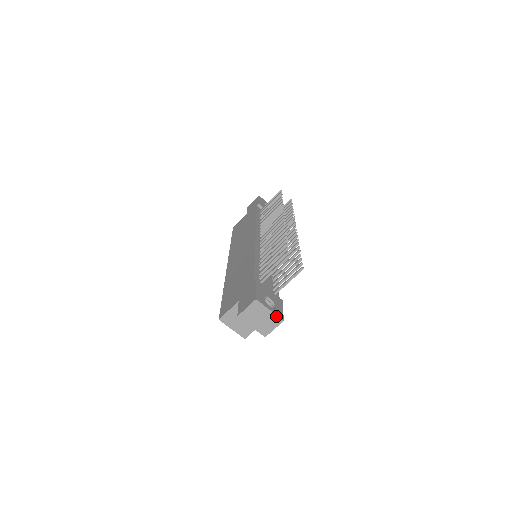
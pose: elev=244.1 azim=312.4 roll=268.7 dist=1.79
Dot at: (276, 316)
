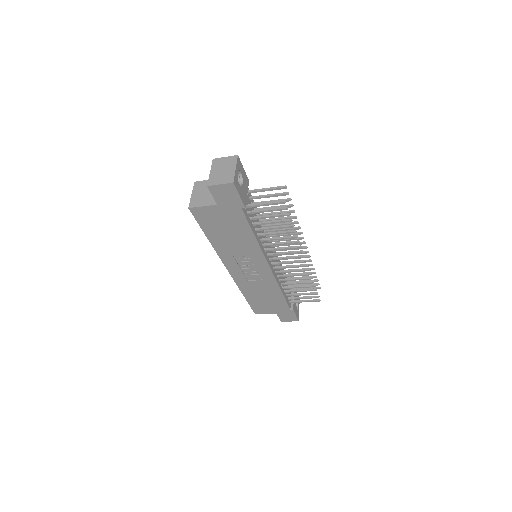
Dot at: (234, 175)
